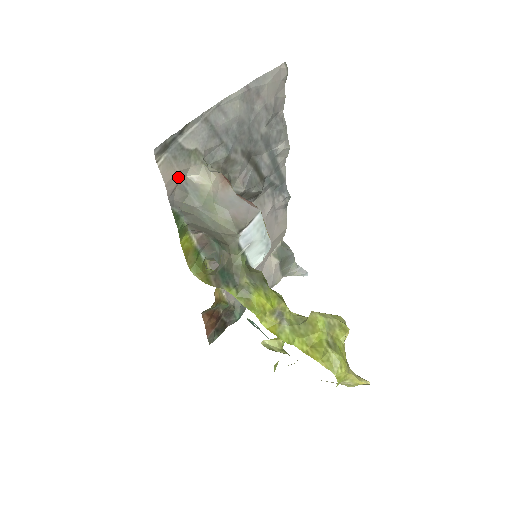
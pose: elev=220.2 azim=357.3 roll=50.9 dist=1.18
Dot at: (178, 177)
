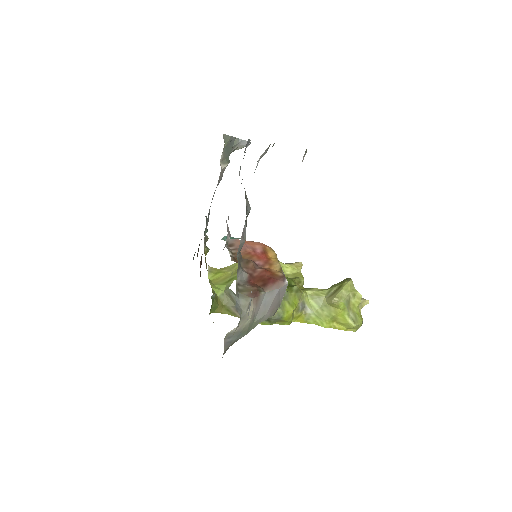
Dot at: occluded
